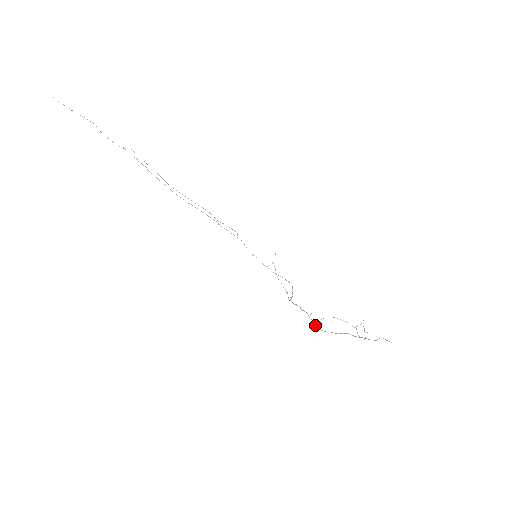
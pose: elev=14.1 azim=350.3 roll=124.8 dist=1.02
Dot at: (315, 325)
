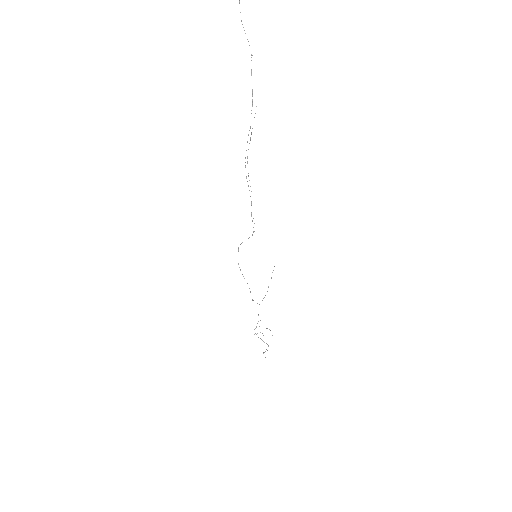
Dot at: occluded
